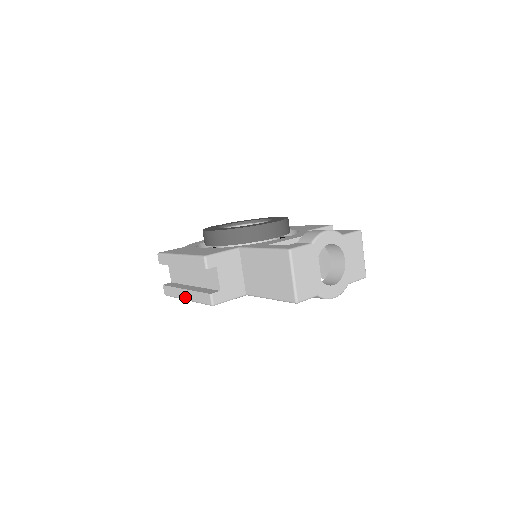
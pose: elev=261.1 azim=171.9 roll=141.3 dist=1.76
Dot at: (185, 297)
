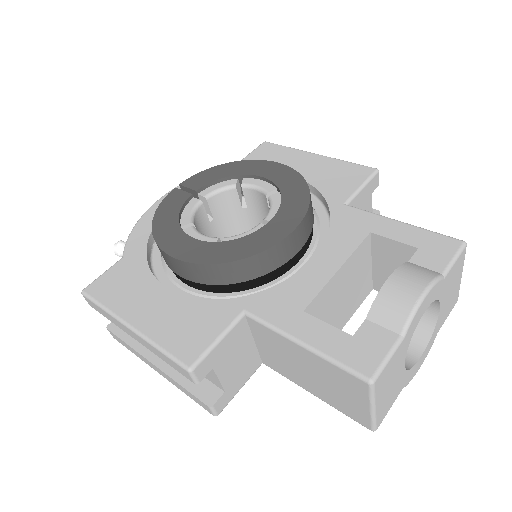
Dot at: occluded
